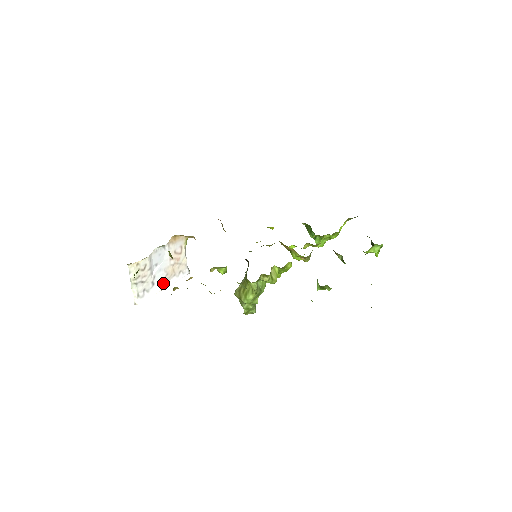
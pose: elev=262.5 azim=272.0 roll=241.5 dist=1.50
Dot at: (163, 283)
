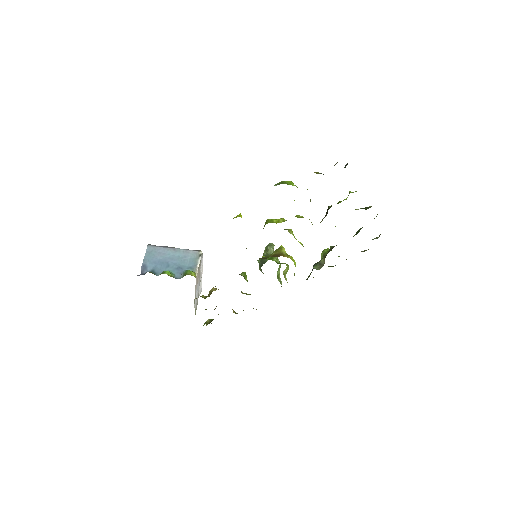
Dot at: (200, 277)
